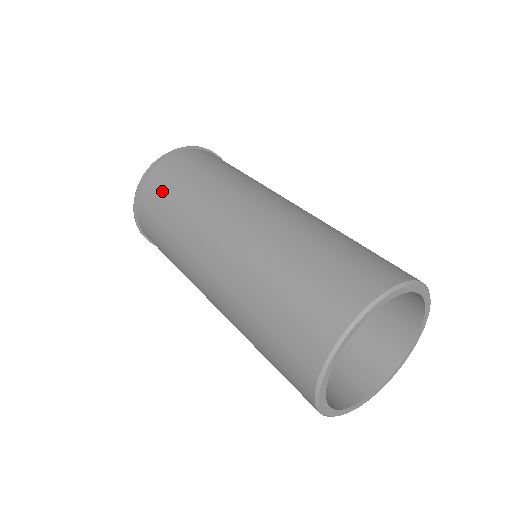
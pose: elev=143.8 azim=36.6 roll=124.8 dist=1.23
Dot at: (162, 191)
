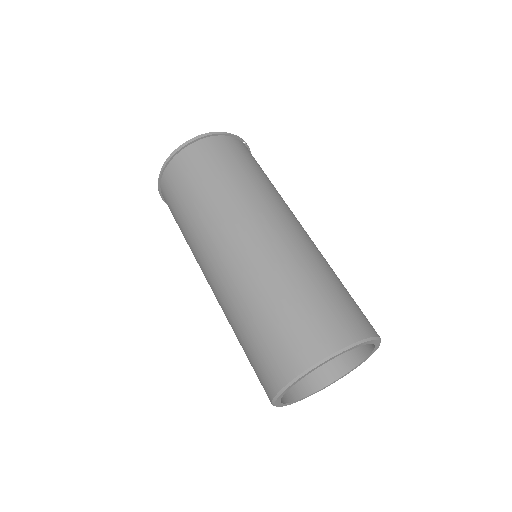
Dot at: (184, 182)
